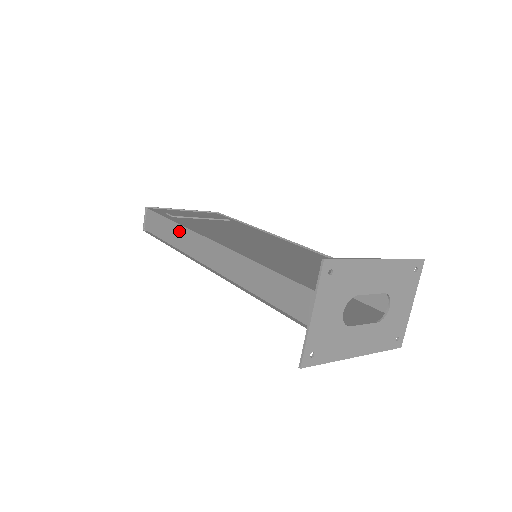
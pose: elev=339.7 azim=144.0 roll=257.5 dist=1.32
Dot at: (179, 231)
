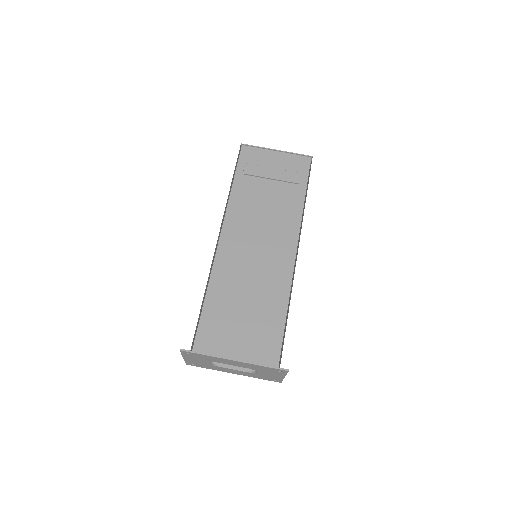
Dot at: occluded
